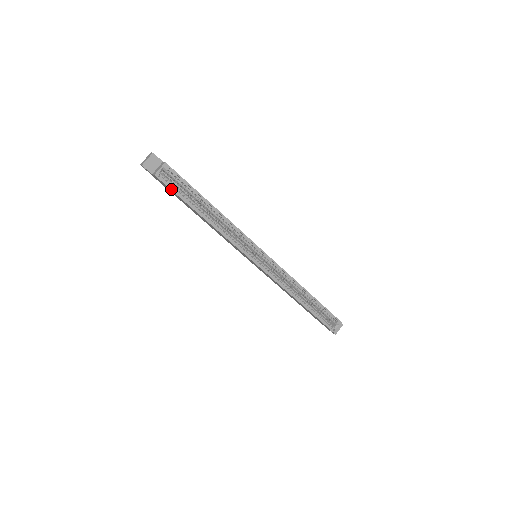
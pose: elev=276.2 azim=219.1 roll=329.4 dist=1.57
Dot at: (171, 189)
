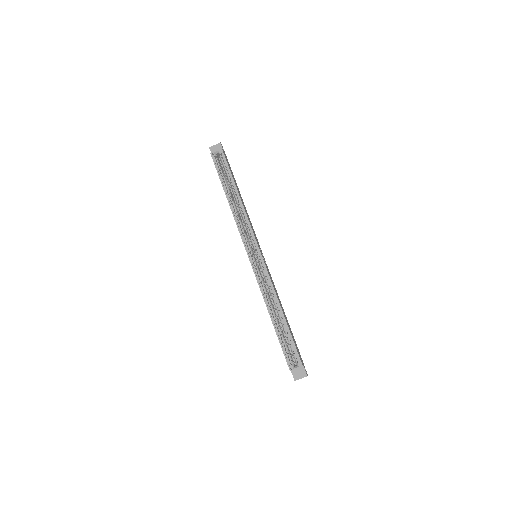
Dot at: (216, 167)
